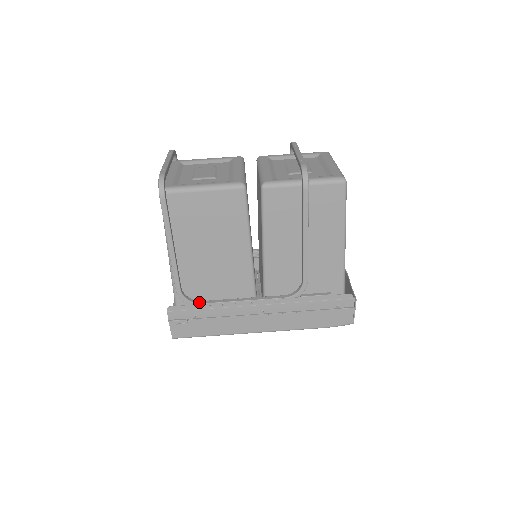
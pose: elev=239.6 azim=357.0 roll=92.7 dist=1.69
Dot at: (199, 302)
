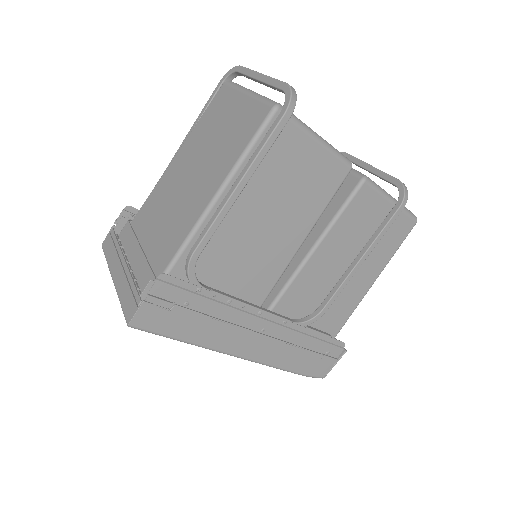
Dot at: (203, 285)
